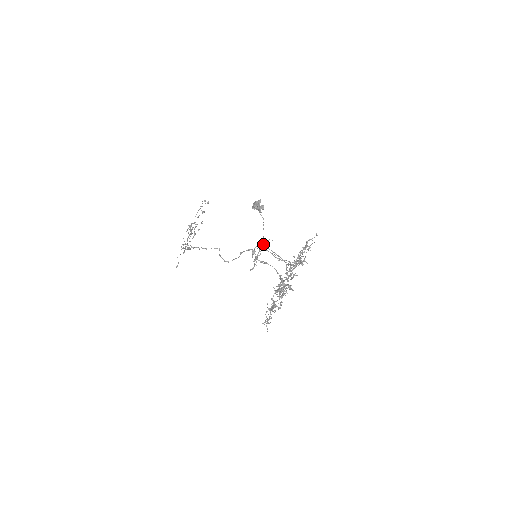
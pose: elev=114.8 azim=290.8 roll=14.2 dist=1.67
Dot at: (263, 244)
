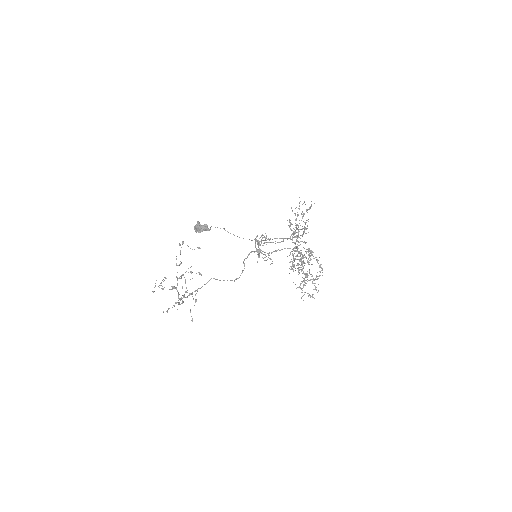
Dot at: (265, 237)
